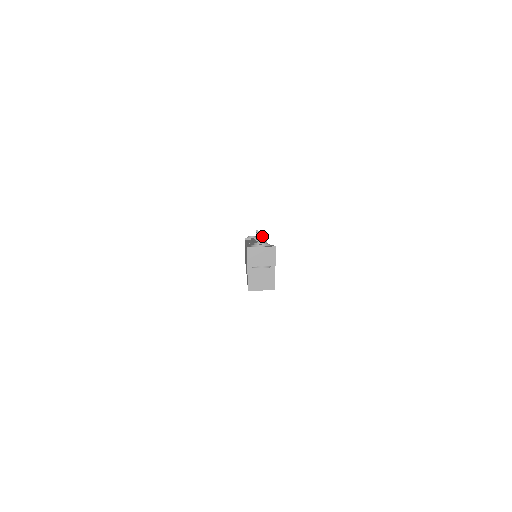
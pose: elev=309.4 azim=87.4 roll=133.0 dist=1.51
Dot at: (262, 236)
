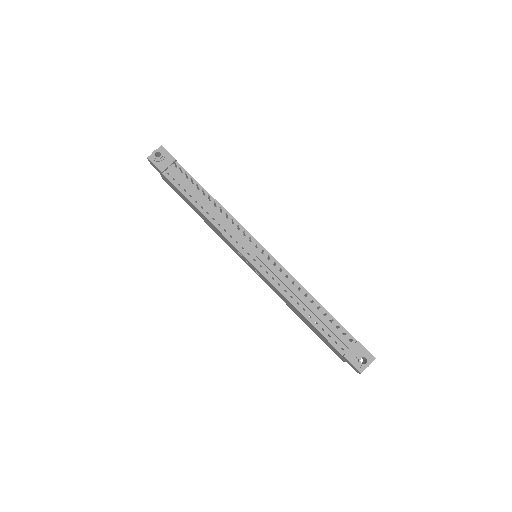
Dot at: occluded
